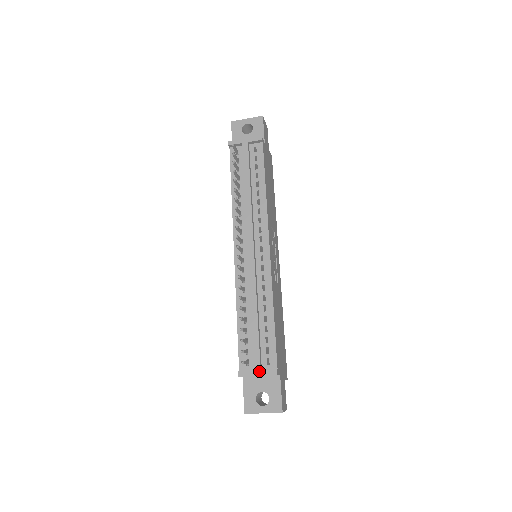
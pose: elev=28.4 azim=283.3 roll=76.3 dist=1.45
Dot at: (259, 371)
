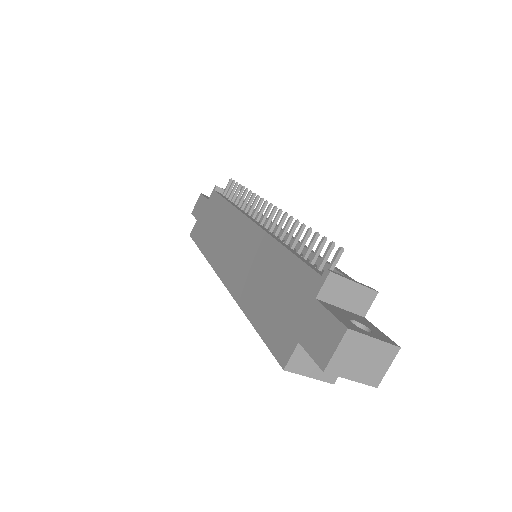
Dot at: (354, 280)
